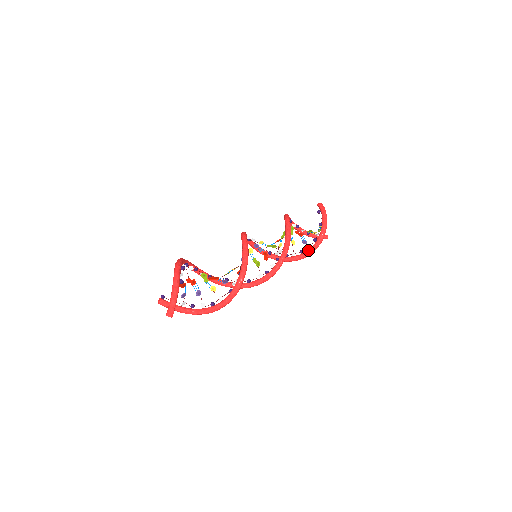
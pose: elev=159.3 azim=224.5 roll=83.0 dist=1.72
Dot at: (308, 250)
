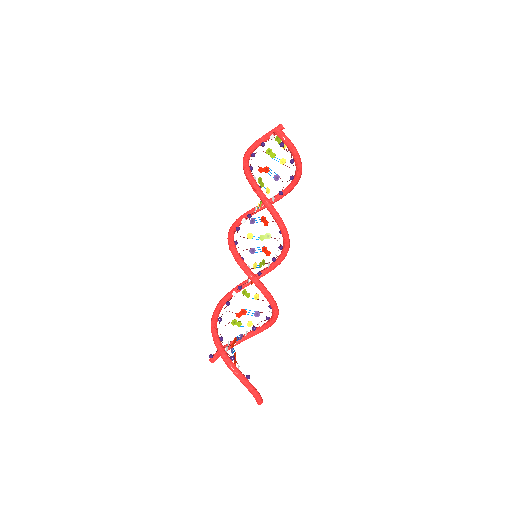
Dot at: (288, 190)
